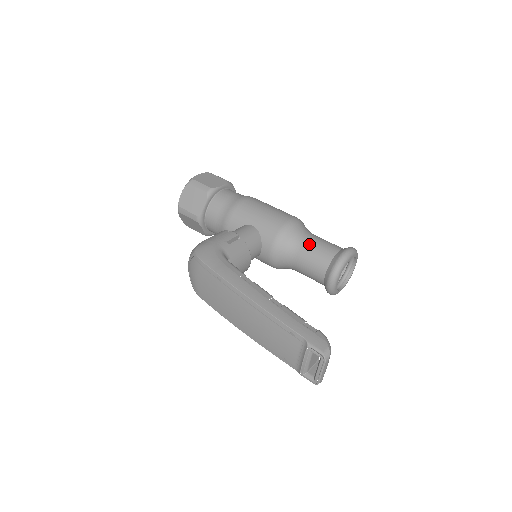
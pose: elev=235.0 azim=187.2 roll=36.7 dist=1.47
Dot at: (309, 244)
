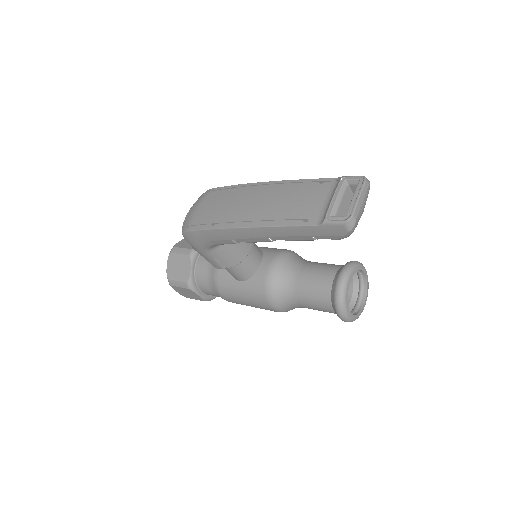
Dot at: (316, 262)
